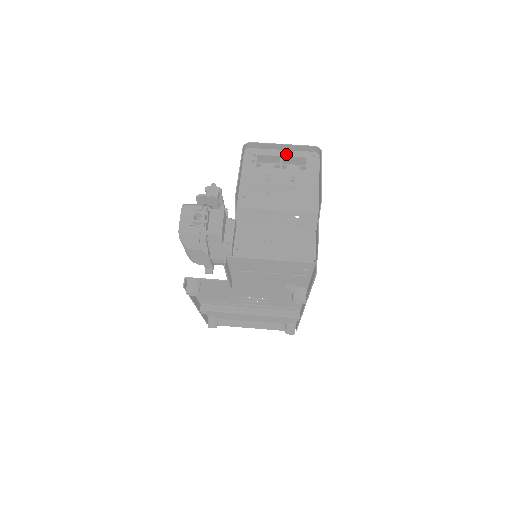
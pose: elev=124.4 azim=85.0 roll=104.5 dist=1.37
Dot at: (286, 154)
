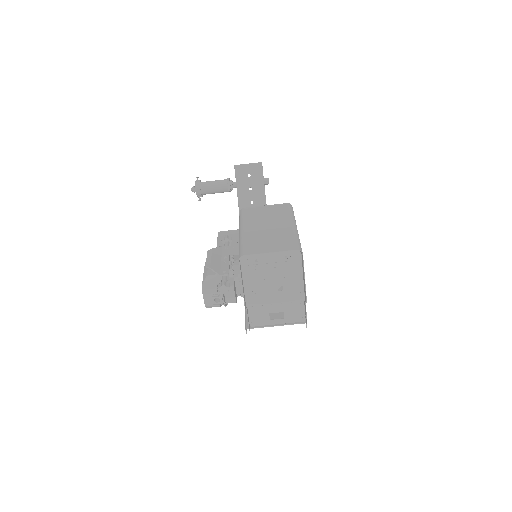
Dot at: (274, 253)
